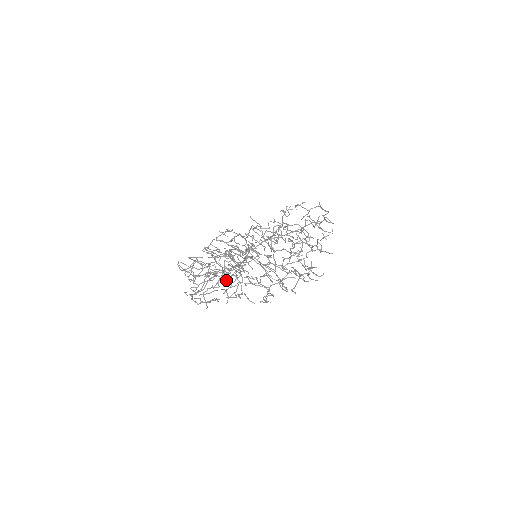
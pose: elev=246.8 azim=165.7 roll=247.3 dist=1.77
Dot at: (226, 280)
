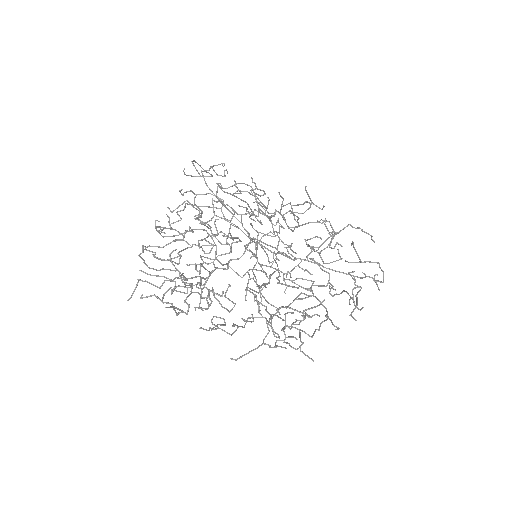
Dot at: (162, 302)
